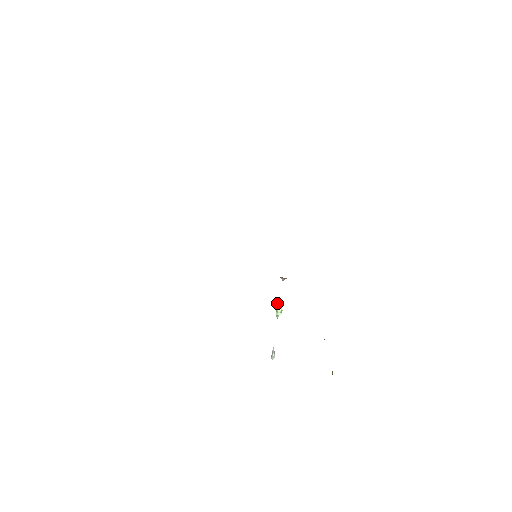
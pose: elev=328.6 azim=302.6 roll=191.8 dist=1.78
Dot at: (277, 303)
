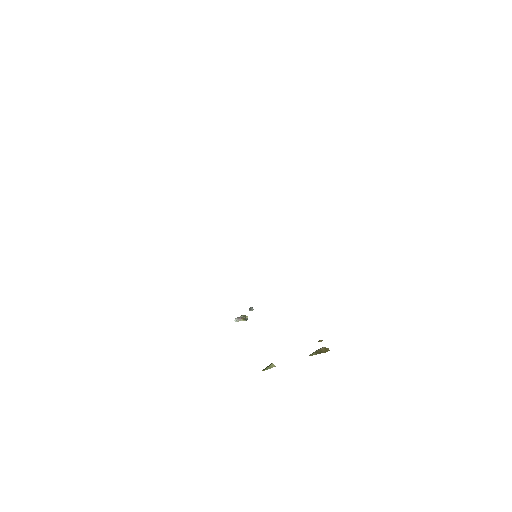
Dot at: (235, 321)
